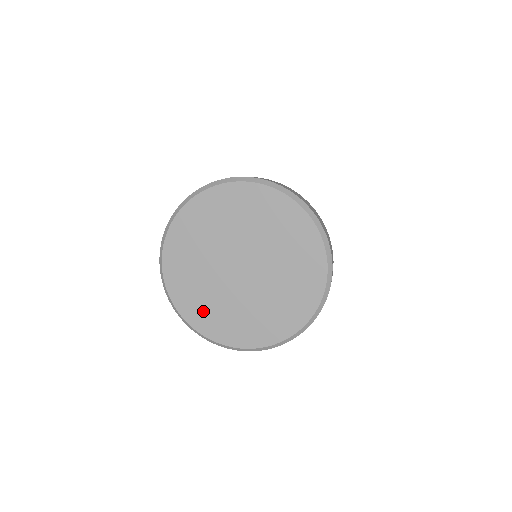
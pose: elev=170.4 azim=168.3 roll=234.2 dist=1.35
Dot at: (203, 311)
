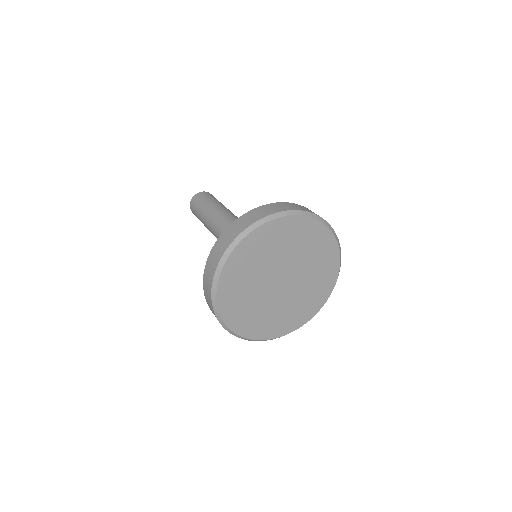
Dot at: (249, 321)
